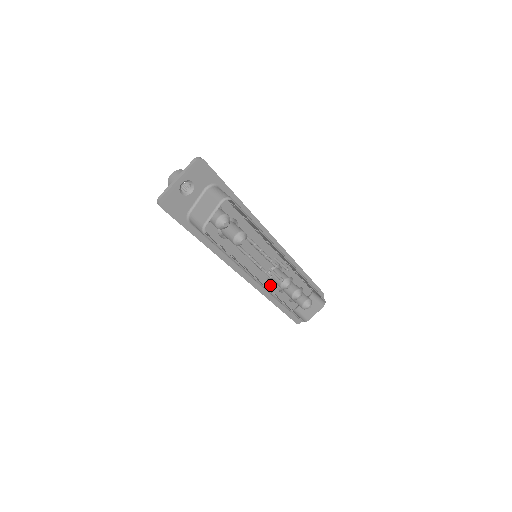
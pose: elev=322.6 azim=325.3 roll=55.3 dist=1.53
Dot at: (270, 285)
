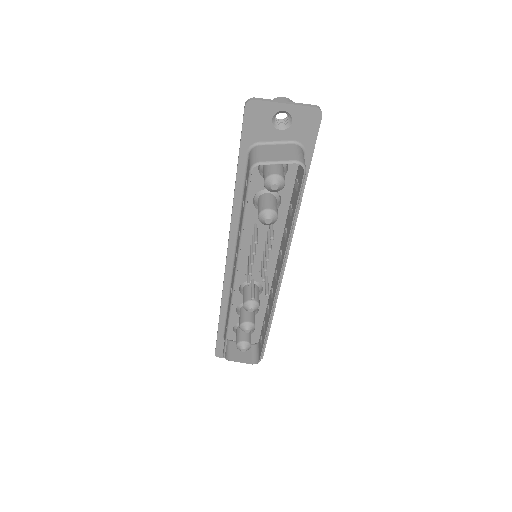
Dot at: (237, 294)
